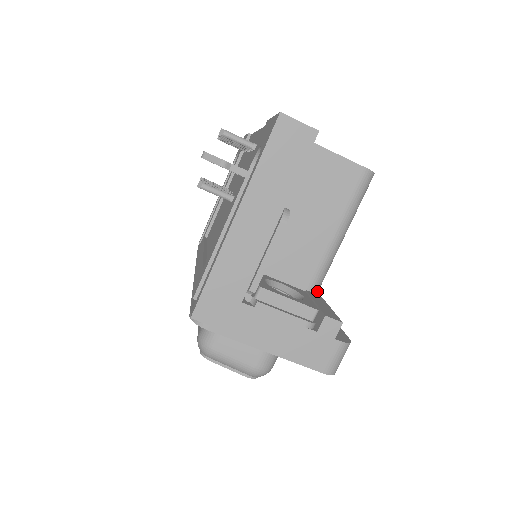
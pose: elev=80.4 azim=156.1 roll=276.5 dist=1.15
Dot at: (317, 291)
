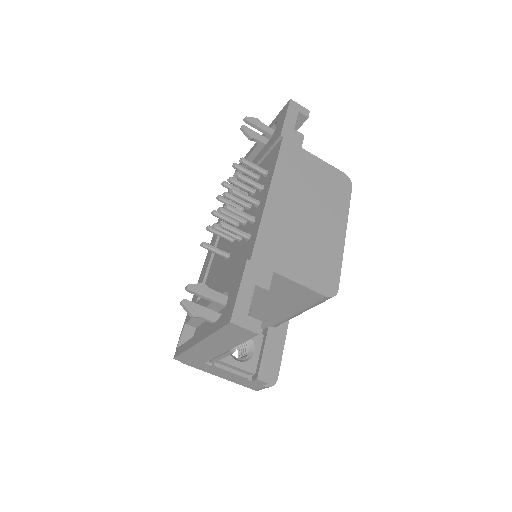
Dot at: (278, 325)
